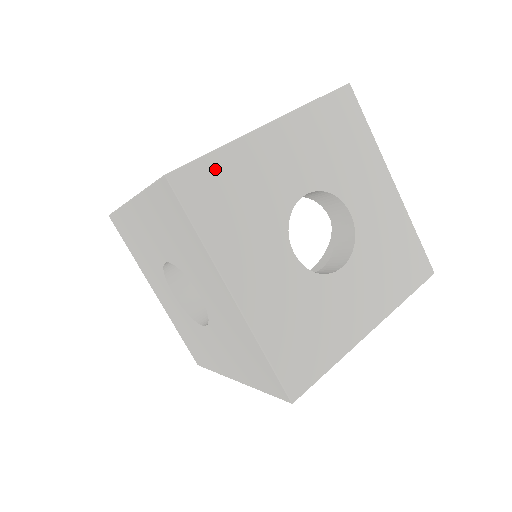
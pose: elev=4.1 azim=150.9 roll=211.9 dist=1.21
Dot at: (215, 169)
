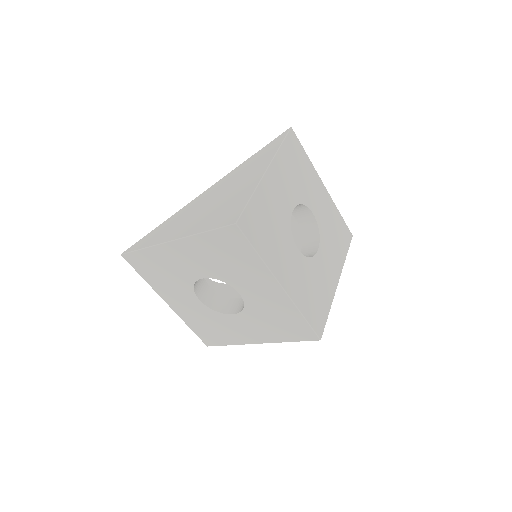
Dot at: (254, 210)
